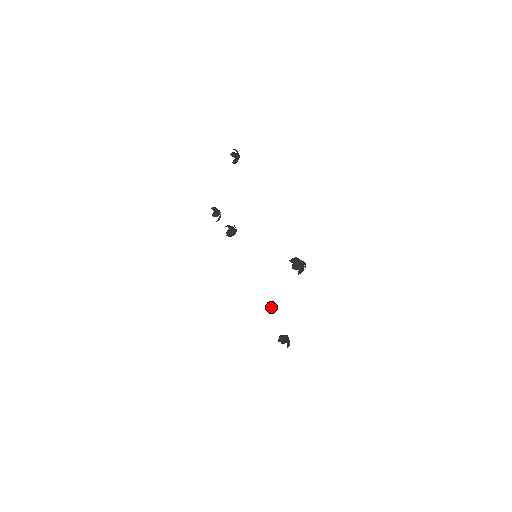
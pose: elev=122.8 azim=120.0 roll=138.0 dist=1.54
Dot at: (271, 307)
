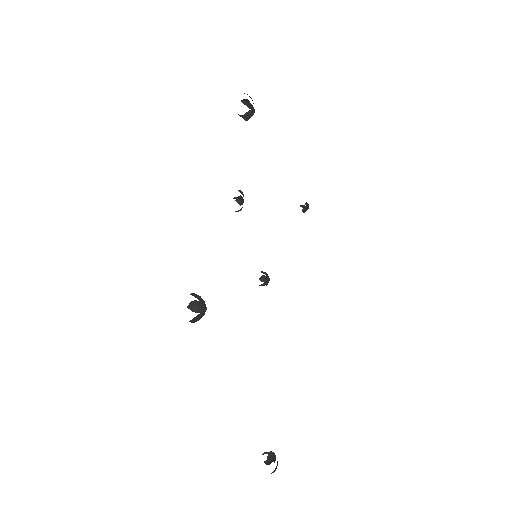
Dot at: (268, 464)
